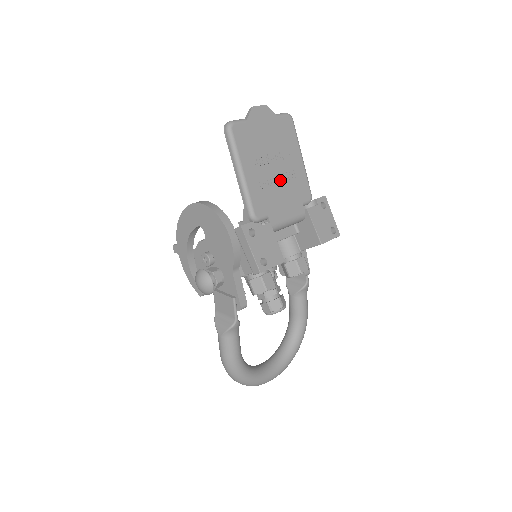
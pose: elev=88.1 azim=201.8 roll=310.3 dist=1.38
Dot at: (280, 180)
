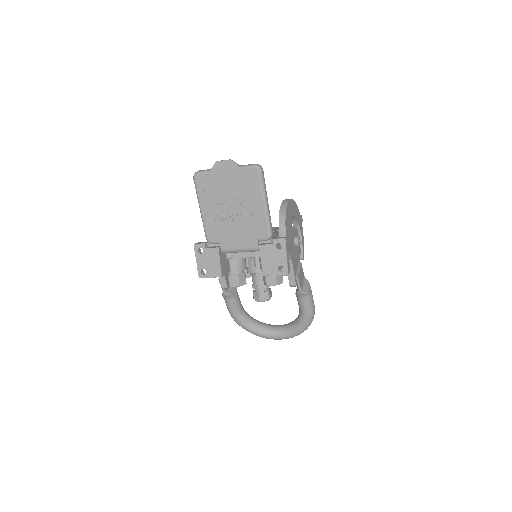
Dot at: (236, 219)
